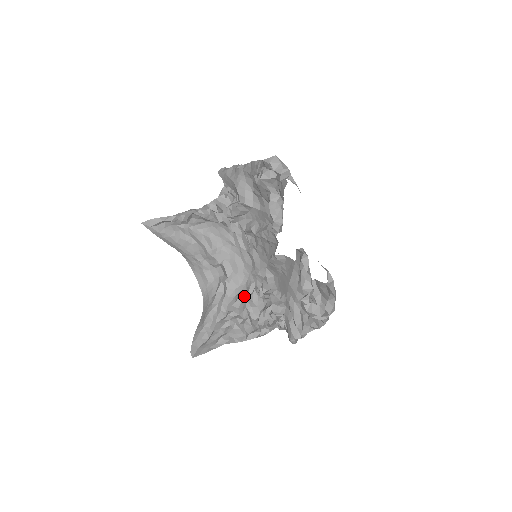
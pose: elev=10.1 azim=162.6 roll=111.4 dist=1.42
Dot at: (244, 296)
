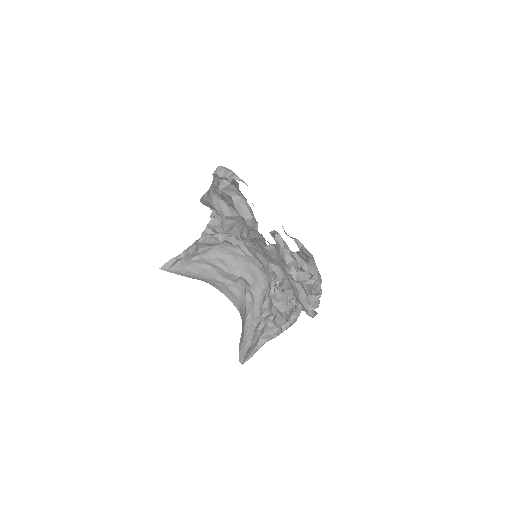
Dot at: (269, 296)
